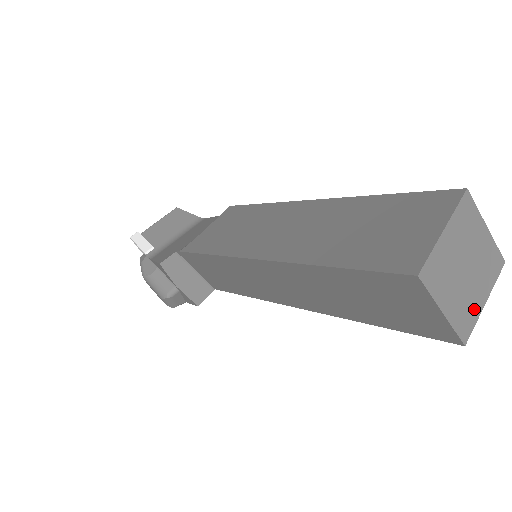
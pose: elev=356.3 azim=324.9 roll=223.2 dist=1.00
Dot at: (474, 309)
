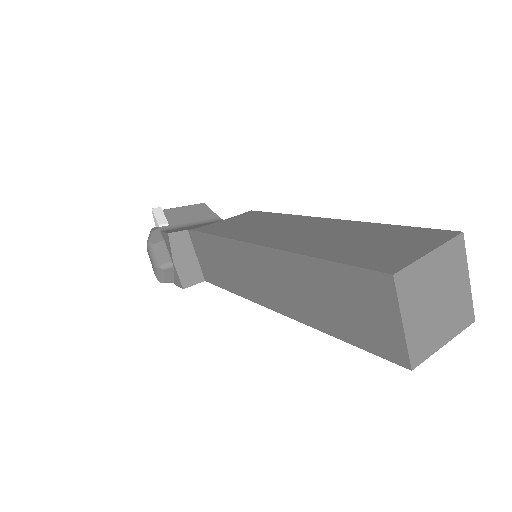
Dot at: (432, 343)
